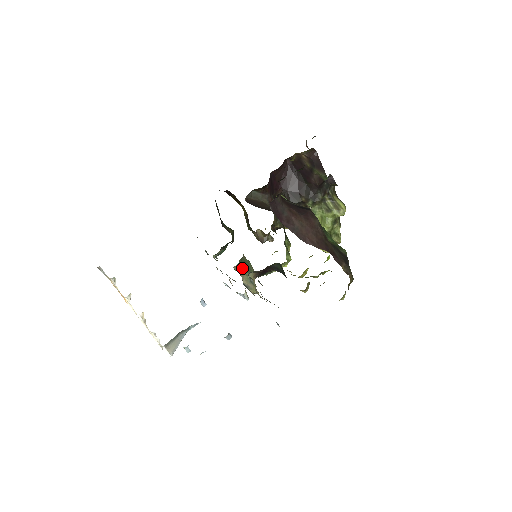
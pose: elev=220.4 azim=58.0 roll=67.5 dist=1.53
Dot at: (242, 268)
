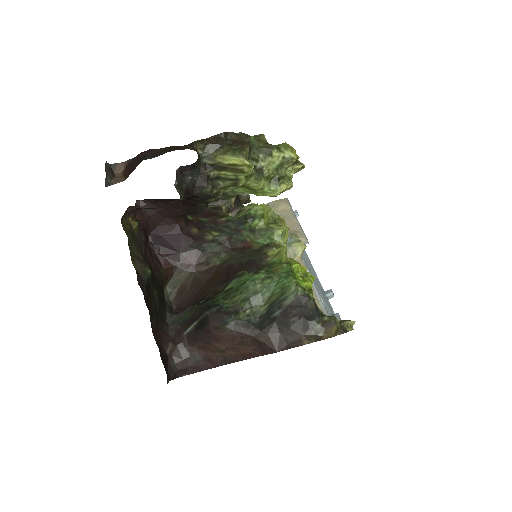
Dot at: occluded
